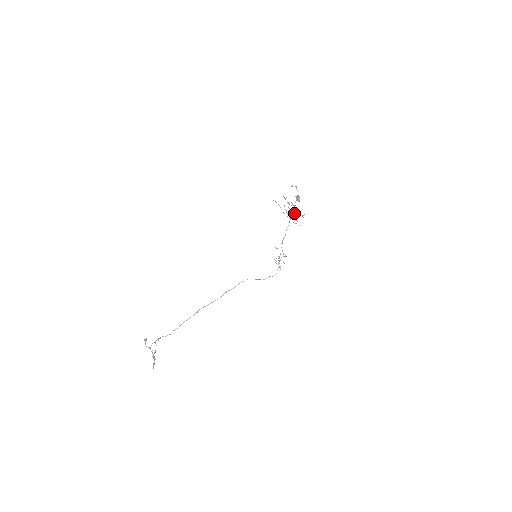
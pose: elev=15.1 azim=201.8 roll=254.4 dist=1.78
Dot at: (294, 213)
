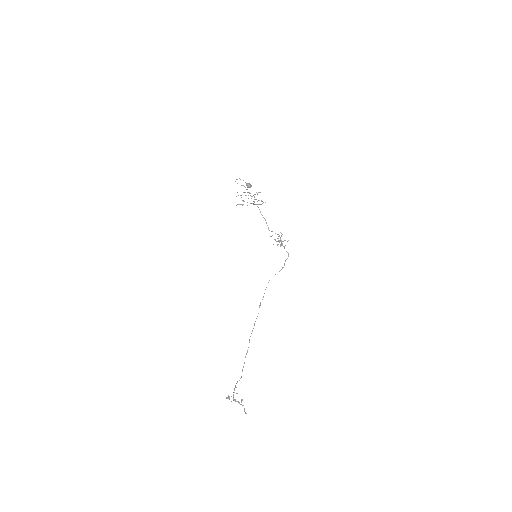
Dot at: occluded
